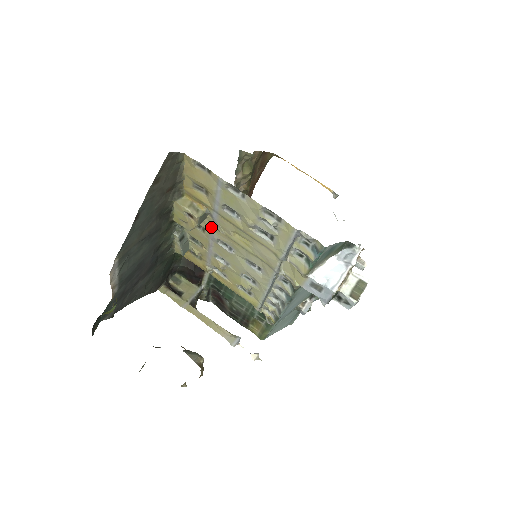
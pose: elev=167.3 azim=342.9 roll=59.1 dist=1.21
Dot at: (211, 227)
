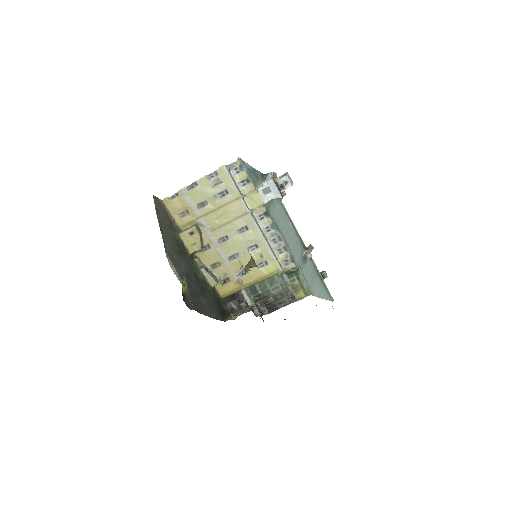
Dot at: (208, 235)
